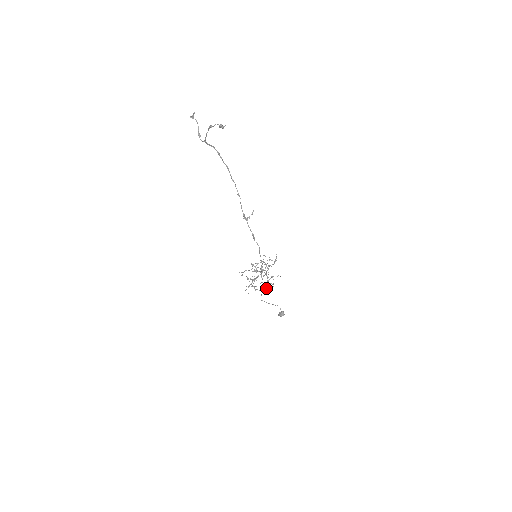
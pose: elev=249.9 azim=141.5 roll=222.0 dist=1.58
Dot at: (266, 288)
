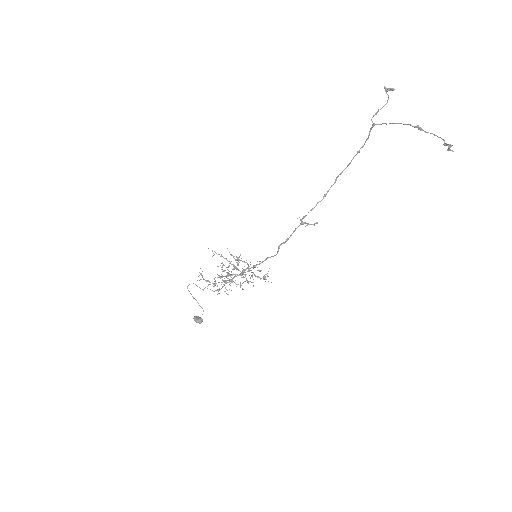
Dot at: occluded
